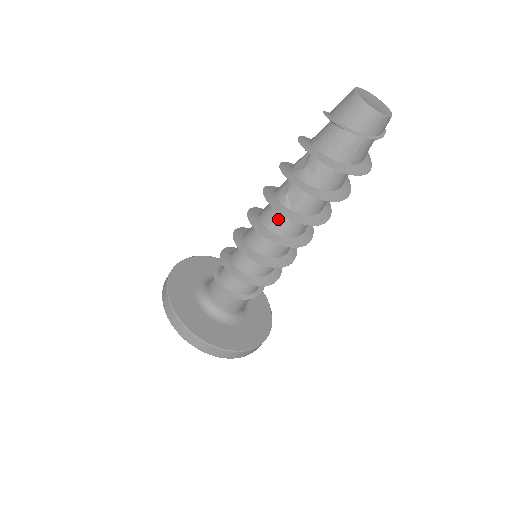
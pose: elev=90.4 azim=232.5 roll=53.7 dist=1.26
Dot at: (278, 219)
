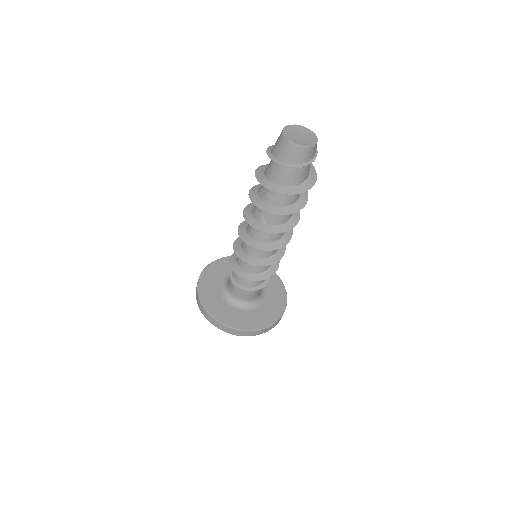
Dot at: (261, 232)
